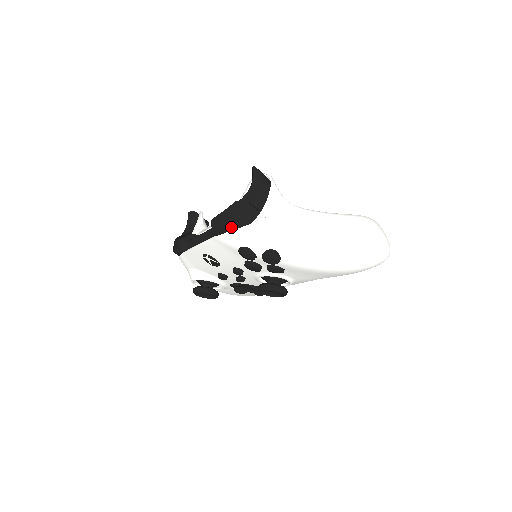
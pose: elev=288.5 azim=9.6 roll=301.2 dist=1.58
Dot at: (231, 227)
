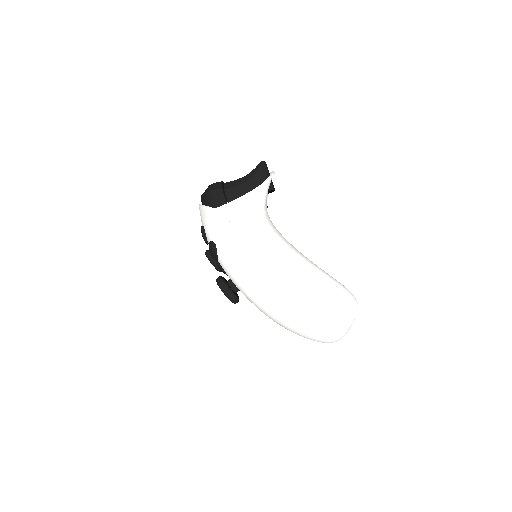
Dot at: (204, 201)
